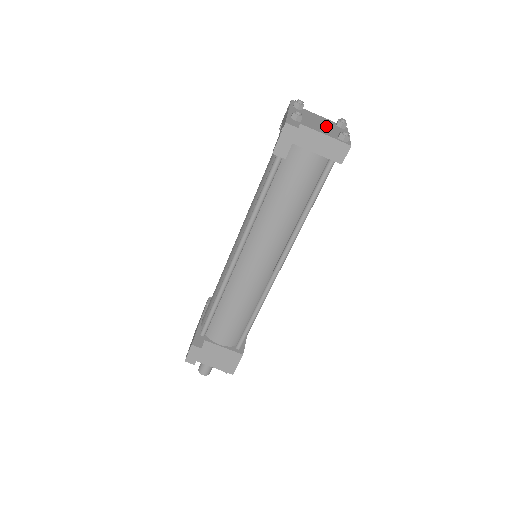
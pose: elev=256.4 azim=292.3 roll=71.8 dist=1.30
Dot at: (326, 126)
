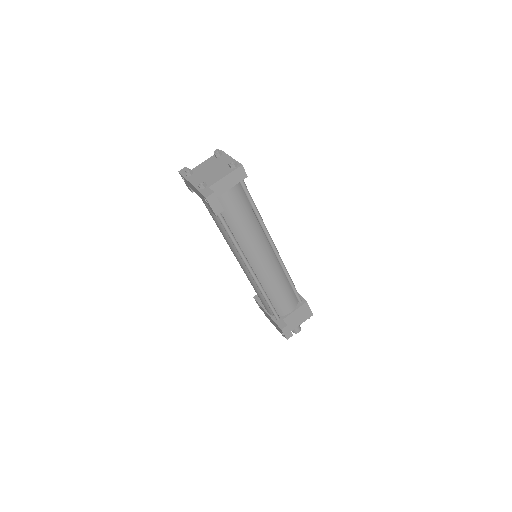
Dot at: (216, 167)
